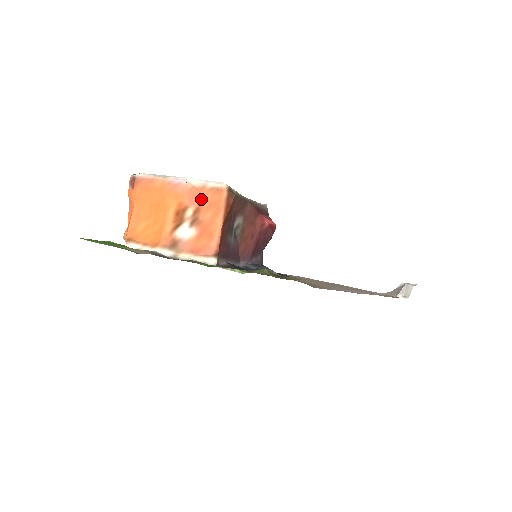
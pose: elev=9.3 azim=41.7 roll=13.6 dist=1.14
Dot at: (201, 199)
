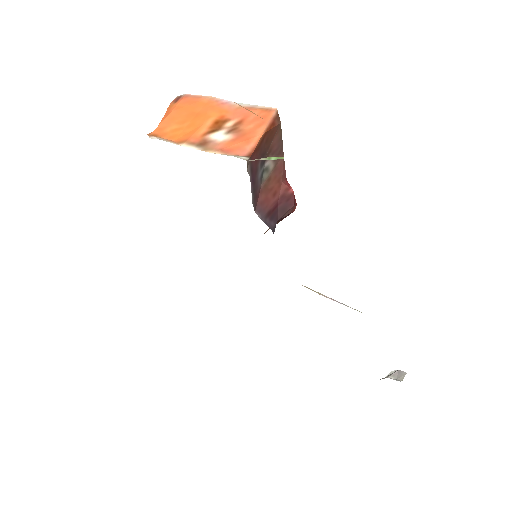
Dot at: (247, 115)
